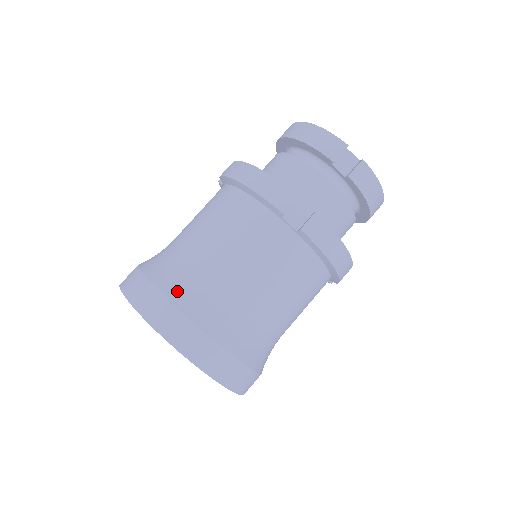
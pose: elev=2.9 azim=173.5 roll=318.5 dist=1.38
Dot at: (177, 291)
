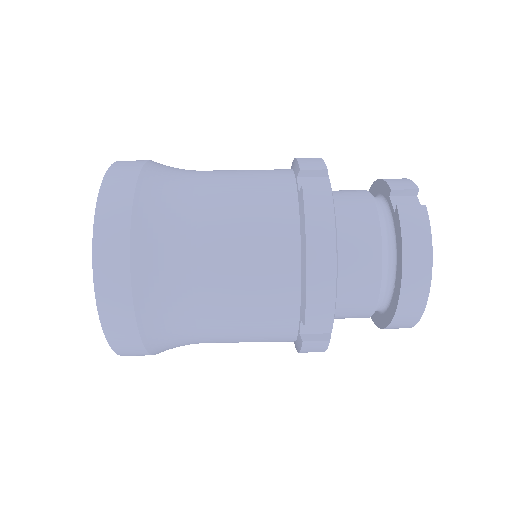
Dot at: (160, 165)
